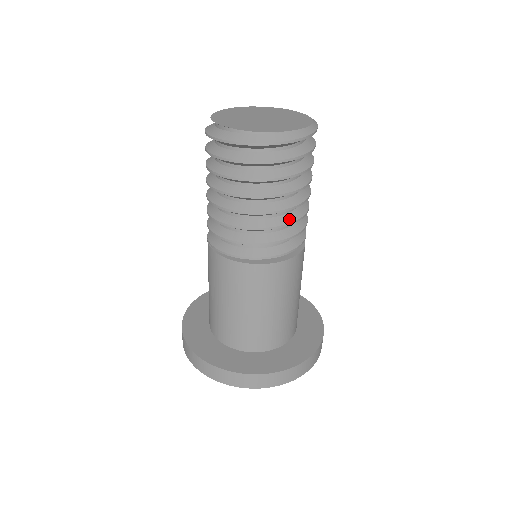
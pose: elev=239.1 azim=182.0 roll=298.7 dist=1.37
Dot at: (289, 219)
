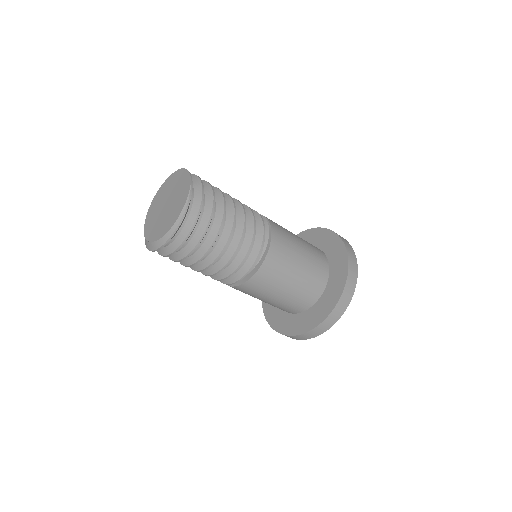
Dot at: (210, 272)
